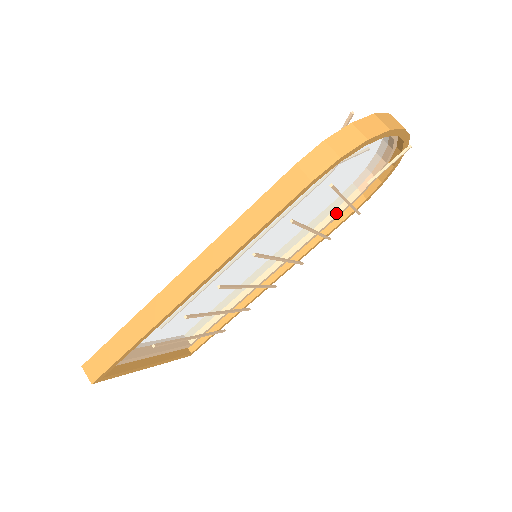
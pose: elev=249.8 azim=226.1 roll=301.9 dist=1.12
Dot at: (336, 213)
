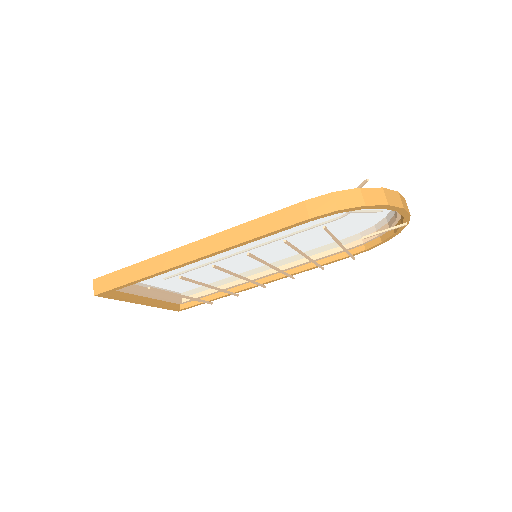
Dot at: (337, 250)
